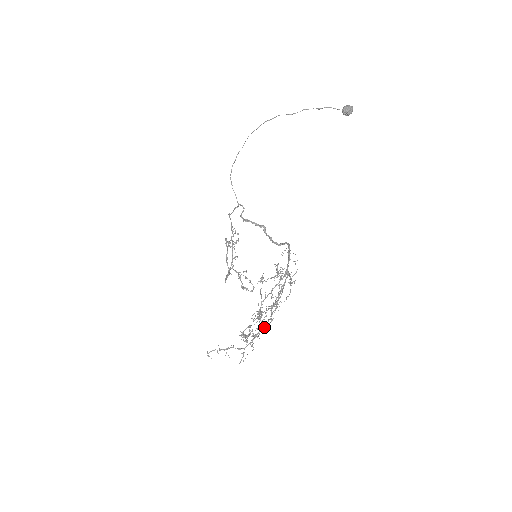
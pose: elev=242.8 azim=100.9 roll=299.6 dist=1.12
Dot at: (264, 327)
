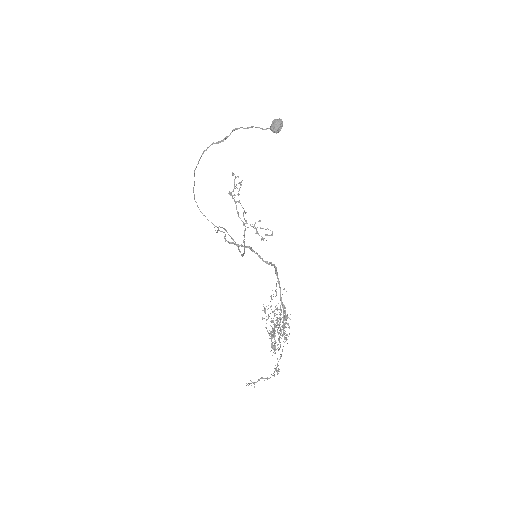
Dot at: (280, 357)
